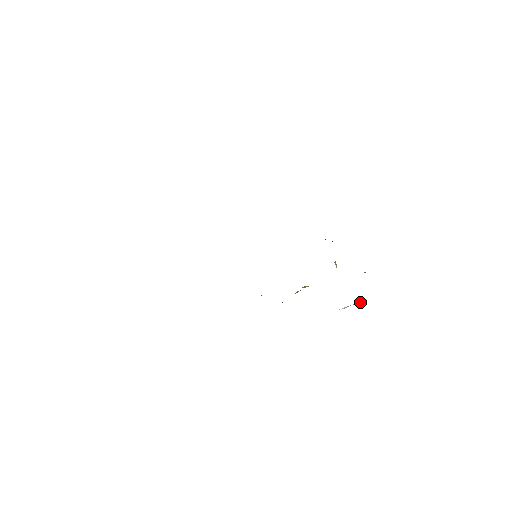
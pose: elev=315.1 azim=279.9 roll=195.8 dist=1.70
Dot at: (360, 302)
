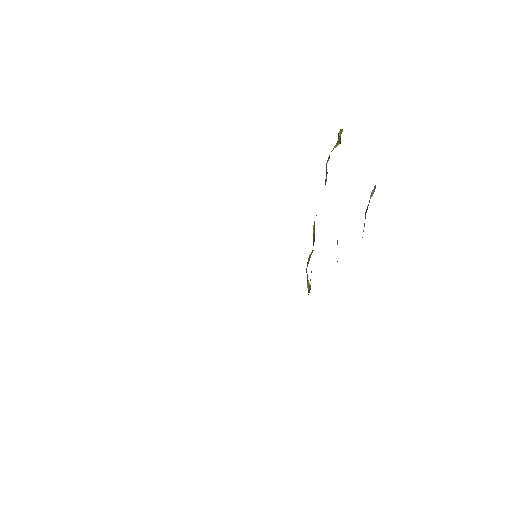
Dot at: occluded
